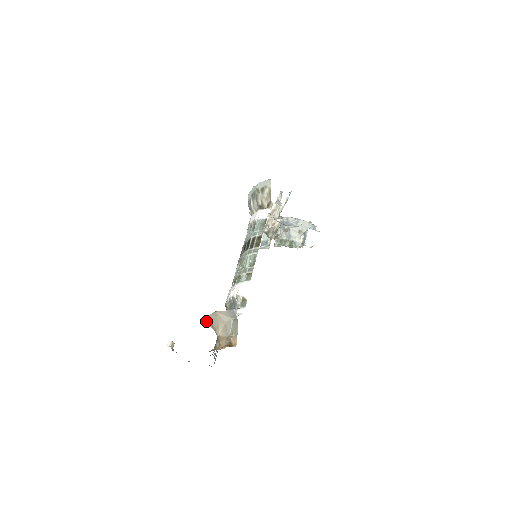
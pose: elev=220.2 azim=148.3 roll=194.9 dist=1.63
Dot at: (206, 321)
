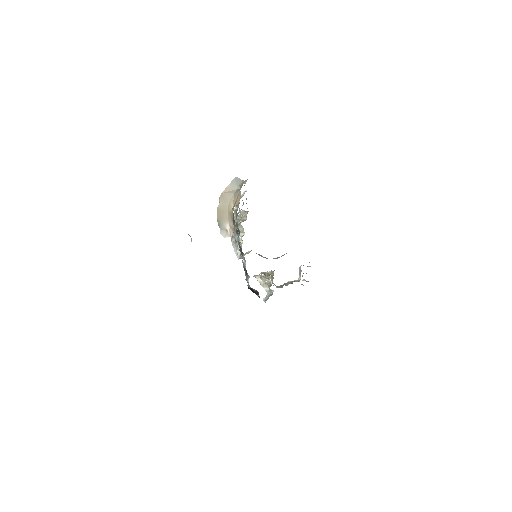
Dot at: (218, 222)
